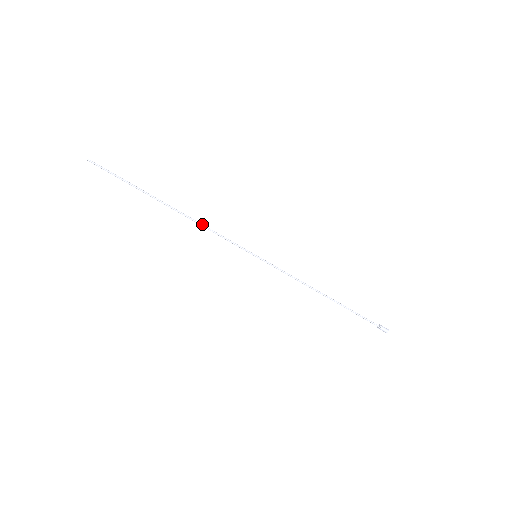
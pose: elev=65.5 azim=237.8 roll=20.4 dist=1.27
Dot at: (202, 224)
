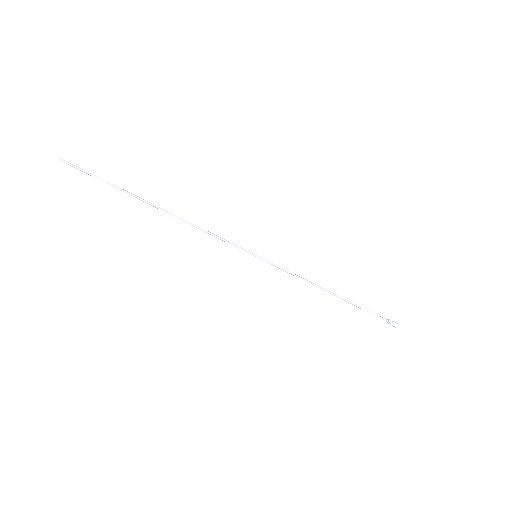
Dot at: (195, 226)
